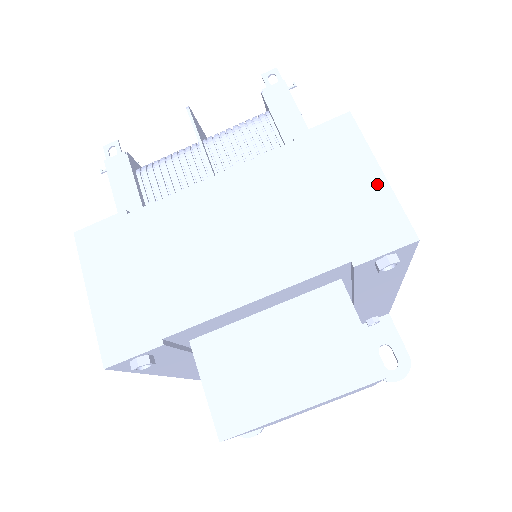
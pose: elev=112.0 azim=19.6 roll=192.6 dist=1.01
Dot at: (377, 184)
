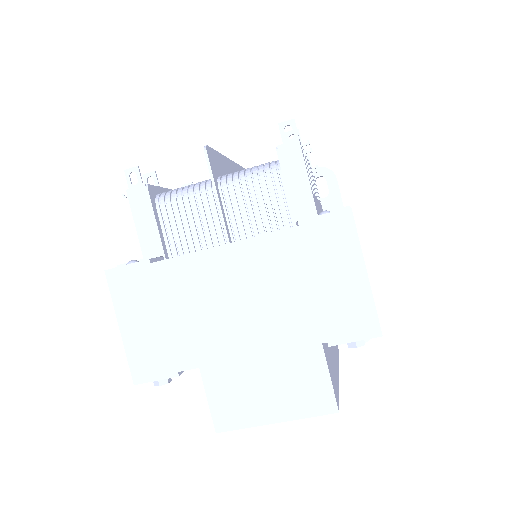
Dot at: (360, 282)
